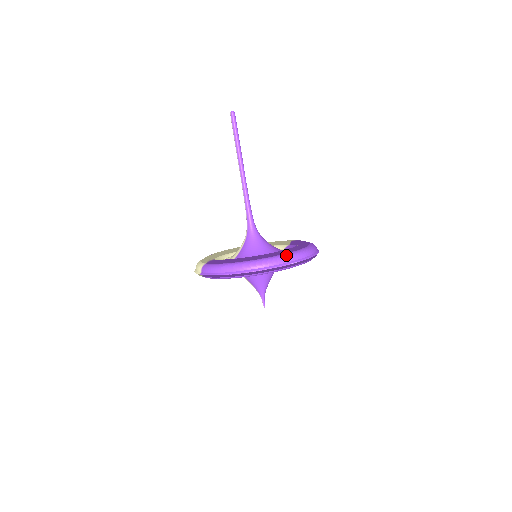
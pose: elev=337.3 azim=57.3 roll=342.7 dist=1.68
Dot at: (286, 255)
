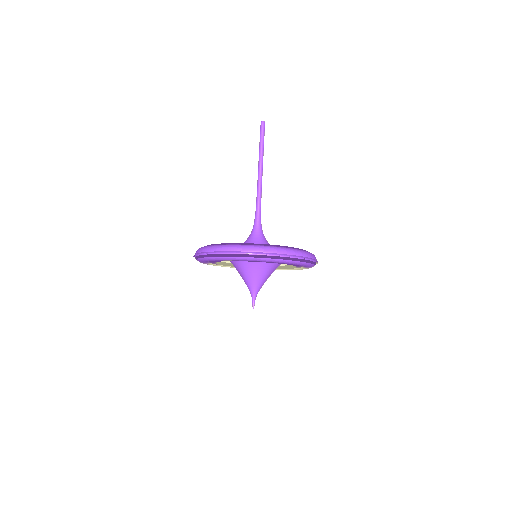
Dot at: (245, 245)
